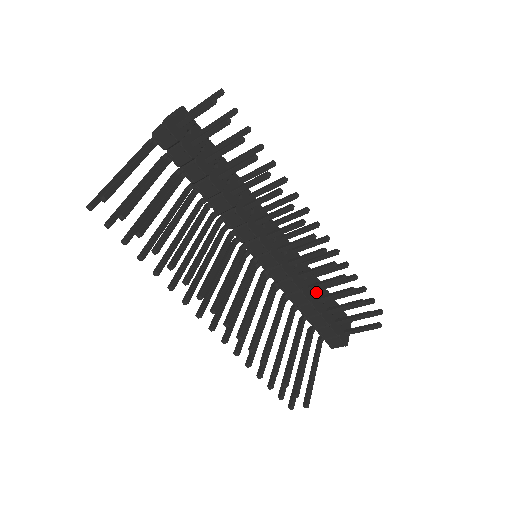
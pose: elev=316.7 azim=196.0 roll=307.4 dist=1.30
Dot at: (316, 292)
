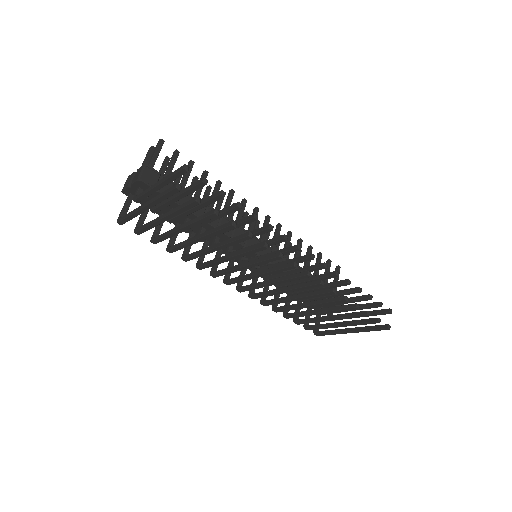
Dot at: occluded
